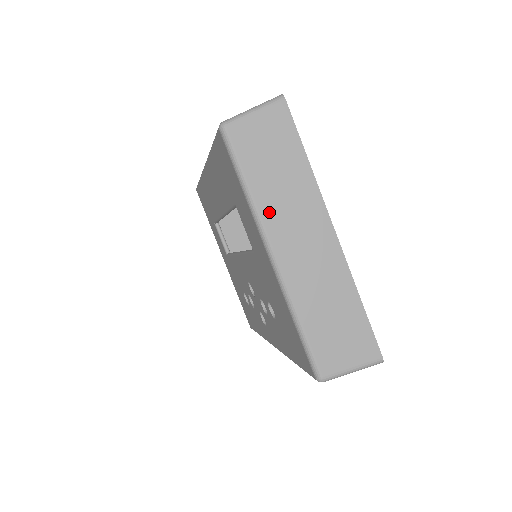
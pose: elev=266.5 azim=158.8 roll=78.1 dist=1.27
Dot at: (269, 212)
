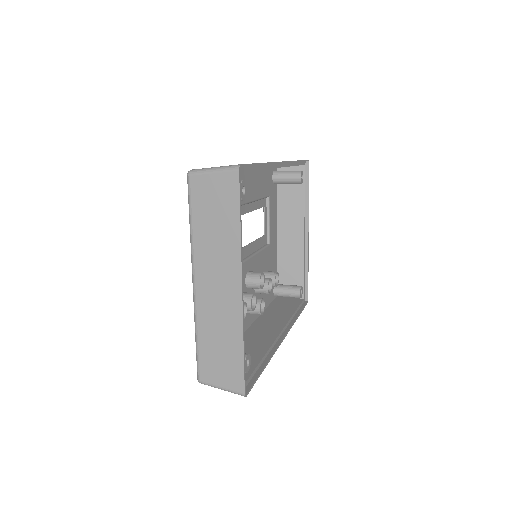
Dot at: (200, 252)
